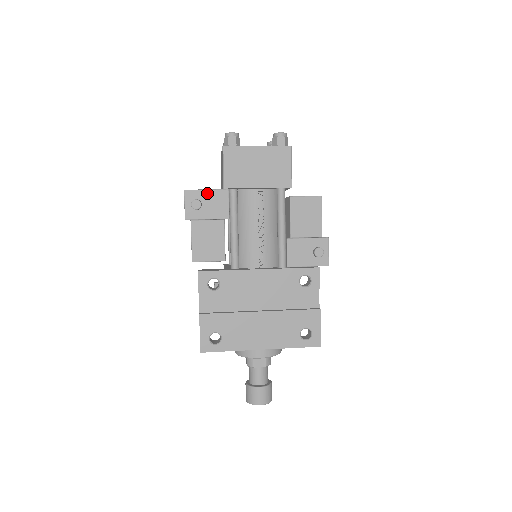
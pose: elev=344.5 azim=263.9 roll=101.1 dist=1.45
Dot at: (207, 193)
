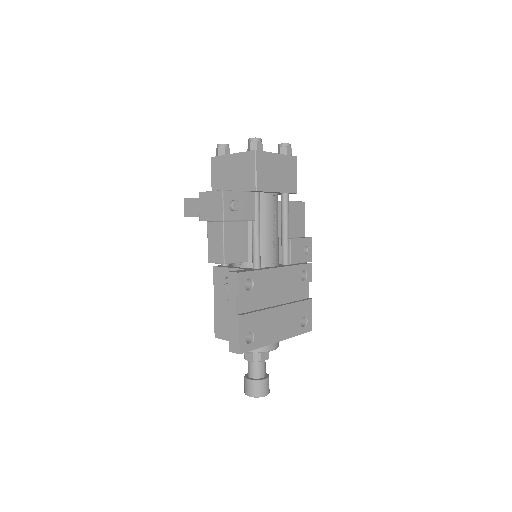
Dot at: (240, 194)
